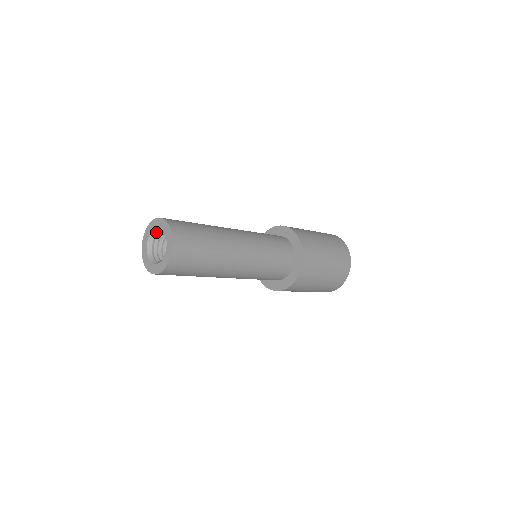
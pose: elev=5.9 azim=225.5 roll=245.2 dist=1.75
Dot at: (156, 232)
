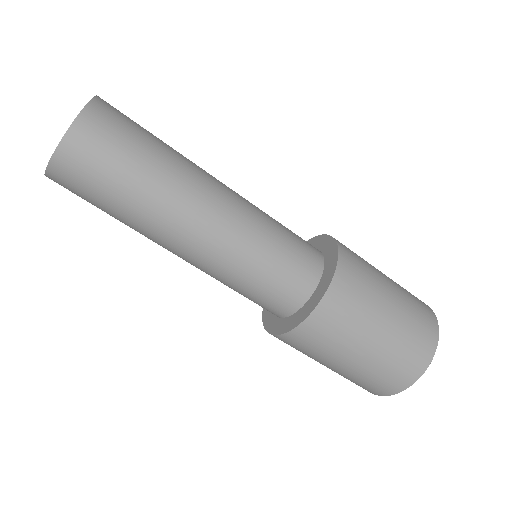
Dot at: occluded
